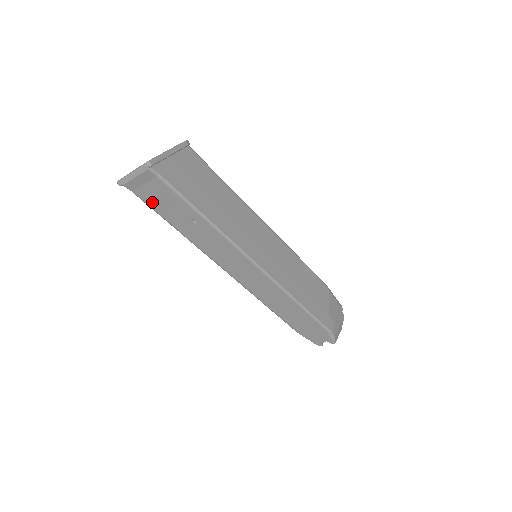
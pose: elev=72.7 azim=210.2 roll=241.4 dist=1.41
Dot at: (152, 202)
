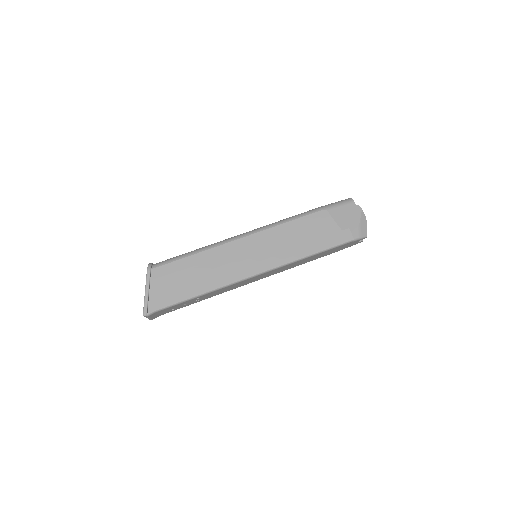
Dot at: (172, 310)
